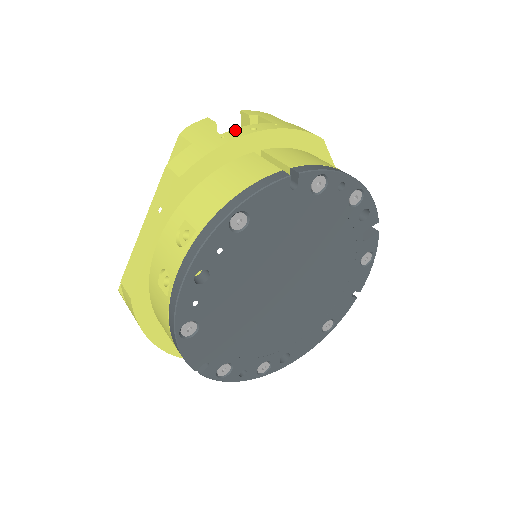
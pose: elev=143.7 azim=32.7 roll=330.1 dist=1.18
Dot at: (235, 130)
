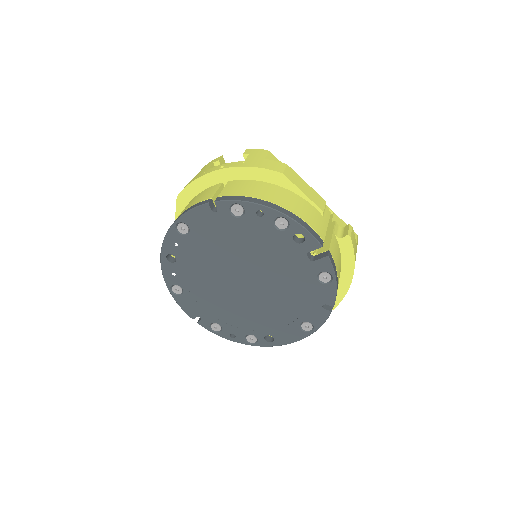
Dot at: (214, 167)
